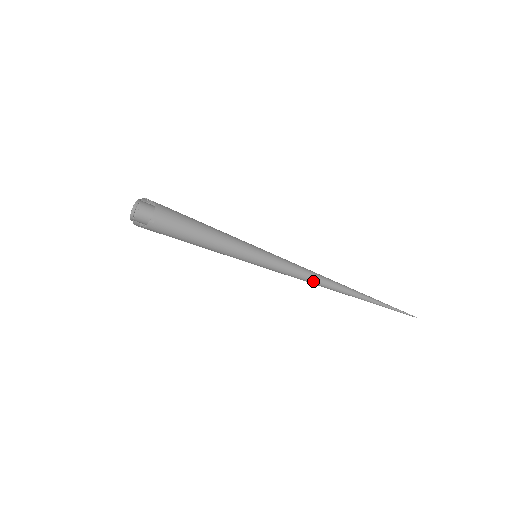
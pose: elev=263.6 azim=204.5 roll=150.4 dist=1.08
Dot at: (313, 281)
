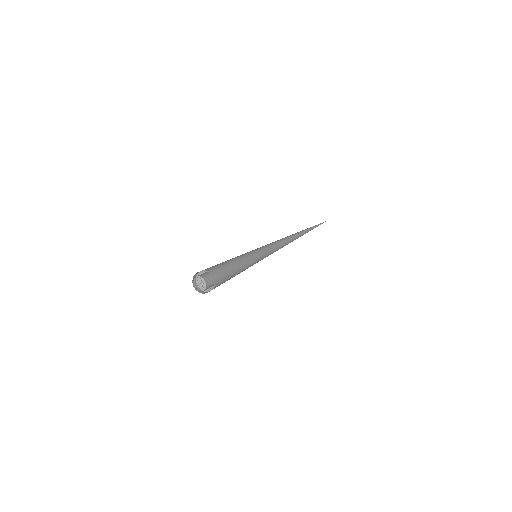
Dot at: occluded
